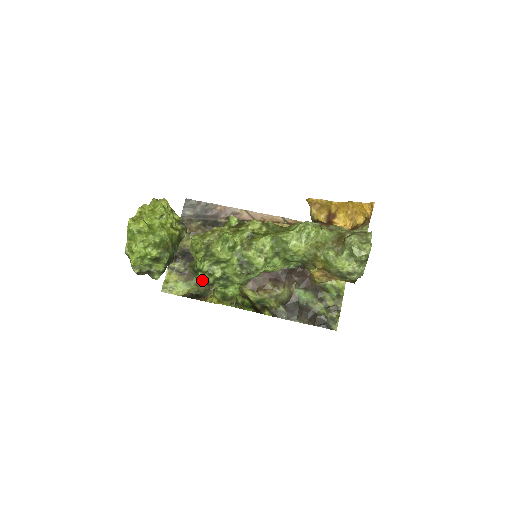
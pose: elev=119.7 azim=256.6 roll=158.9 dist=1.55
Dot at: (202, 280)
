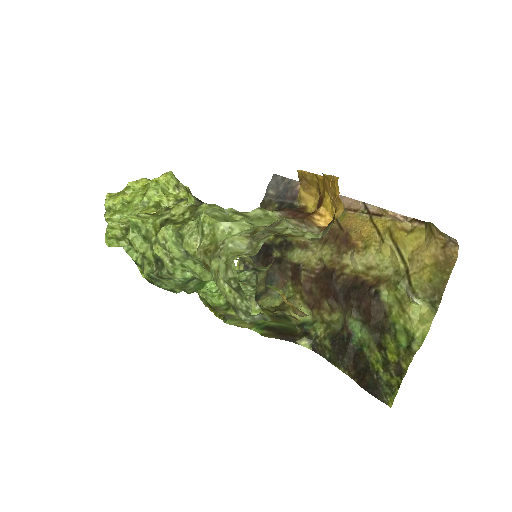
Dot at: (143, 275)
